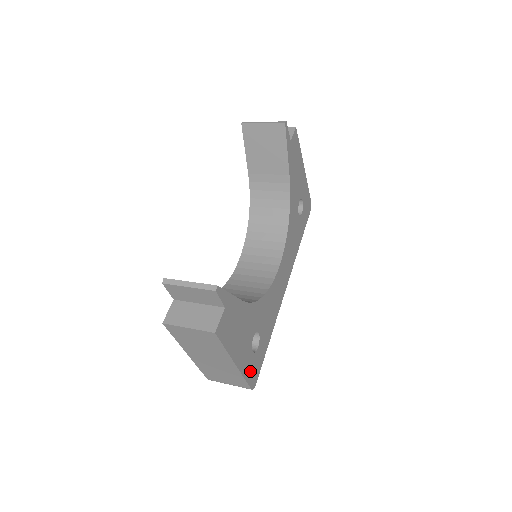
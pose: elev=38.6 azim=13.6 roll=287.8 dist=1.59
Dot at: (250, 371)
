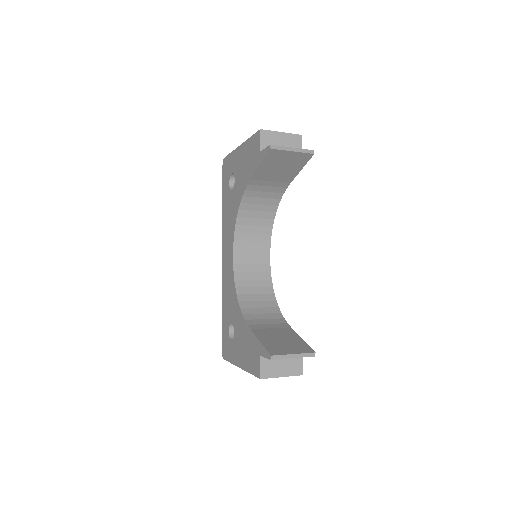
Dot at: occluded
